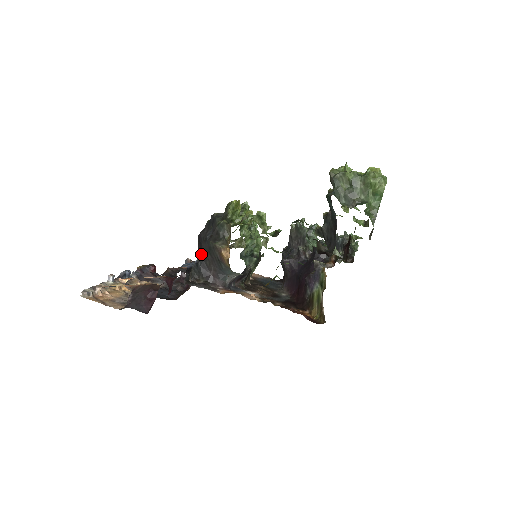
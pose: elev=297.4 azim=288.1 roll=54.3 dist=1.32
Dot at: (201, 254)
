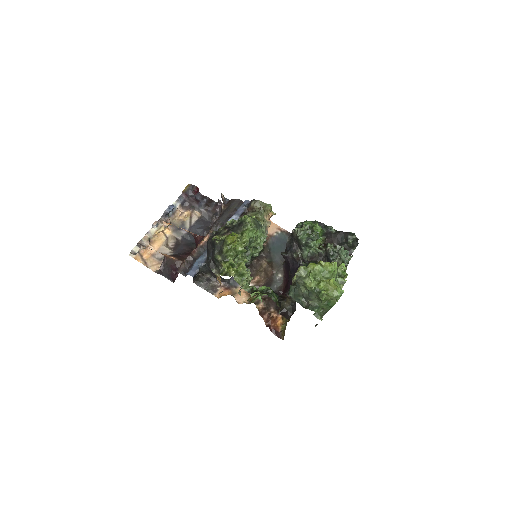
Dot at: (207, 260)
